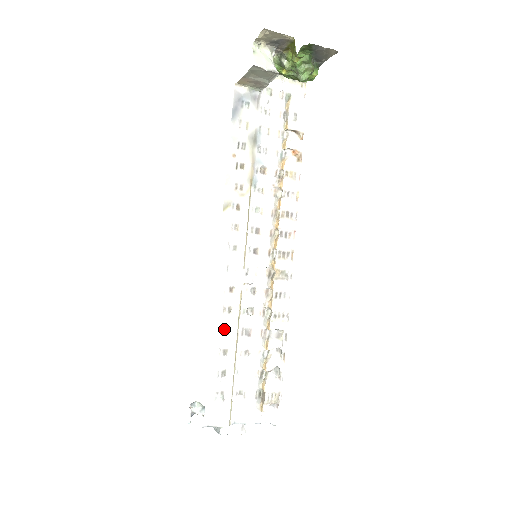
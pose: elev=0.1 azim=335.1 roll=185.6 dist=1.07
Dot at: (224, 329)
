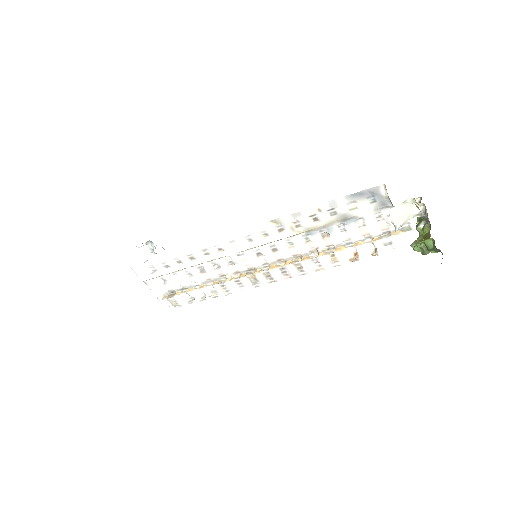
Dot at: (192, 256)
